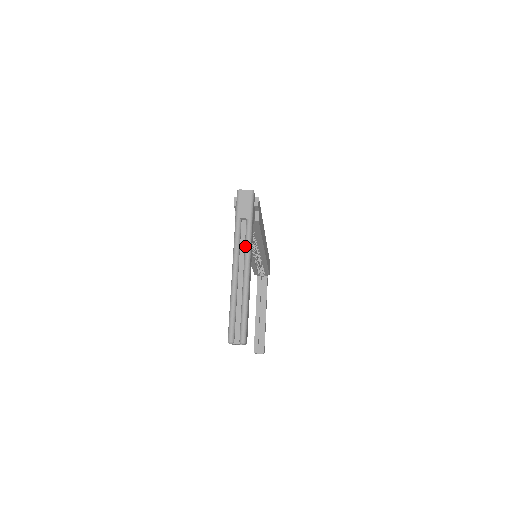
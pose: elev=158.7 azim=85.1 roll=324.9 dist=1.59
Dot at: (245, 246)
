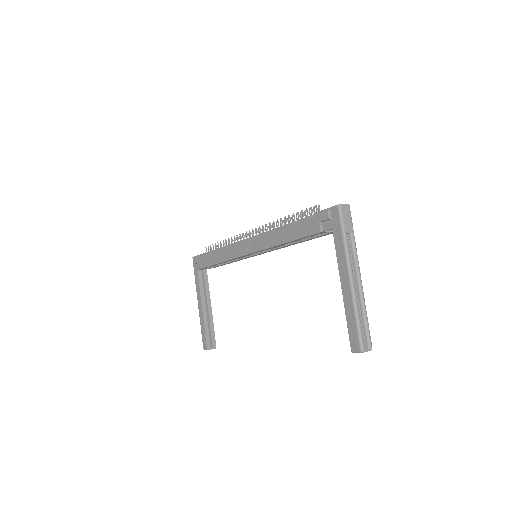
Dot at: (355, 260)
